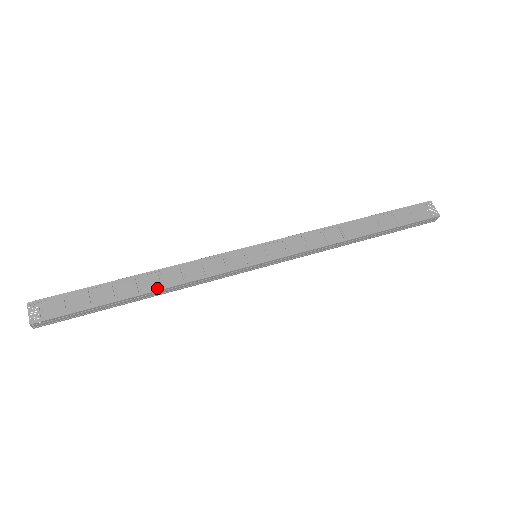
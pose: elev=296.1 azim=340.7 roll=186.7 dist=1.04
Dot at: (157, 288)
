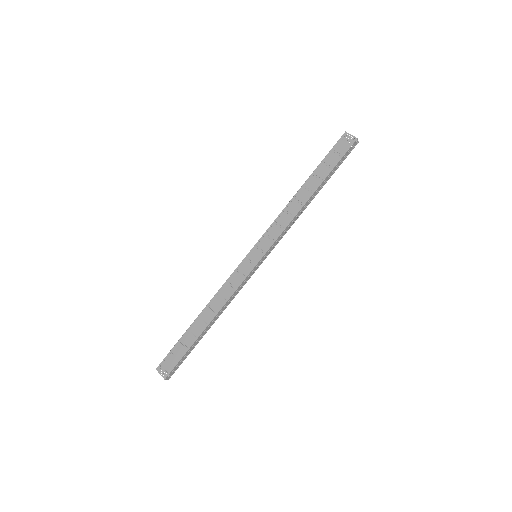
Dot at: (213, 316)
